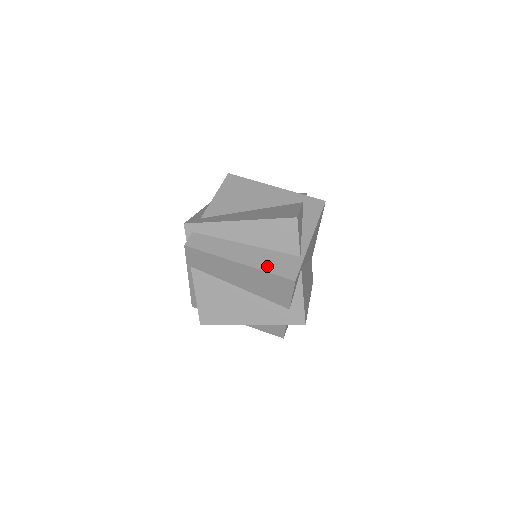
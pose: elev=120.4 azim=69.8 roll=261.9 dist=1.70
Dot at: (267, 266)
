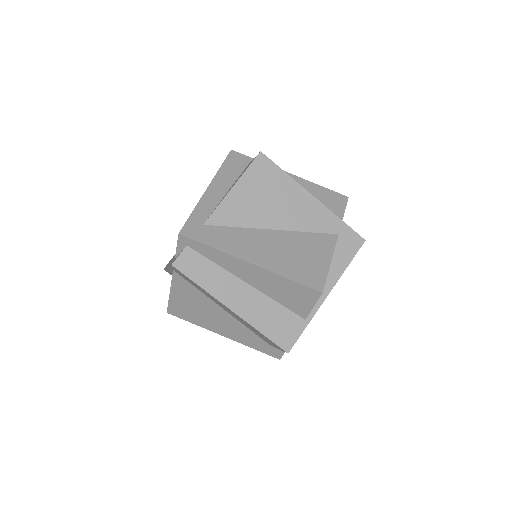
Dot at: (263, 324)
